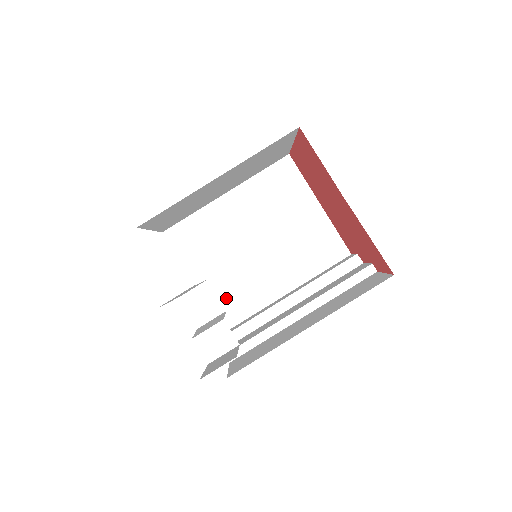
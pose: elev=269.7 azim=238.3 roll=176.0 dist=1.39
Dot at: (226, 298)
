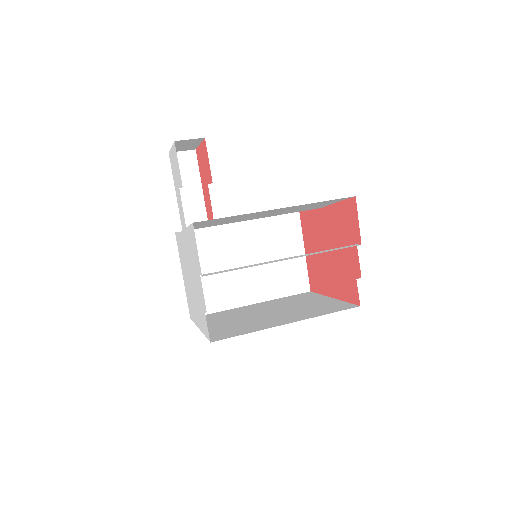
Dot at: (225, 331)
